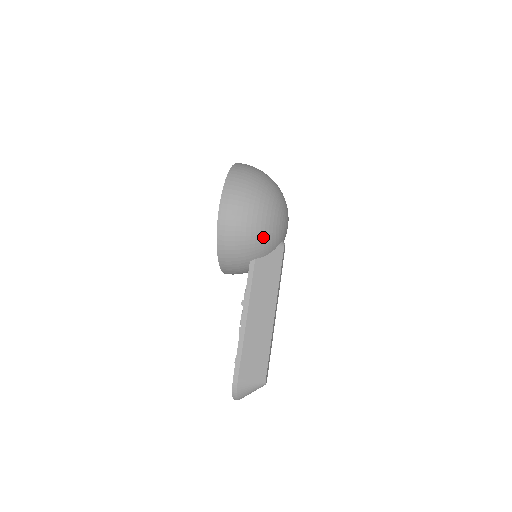
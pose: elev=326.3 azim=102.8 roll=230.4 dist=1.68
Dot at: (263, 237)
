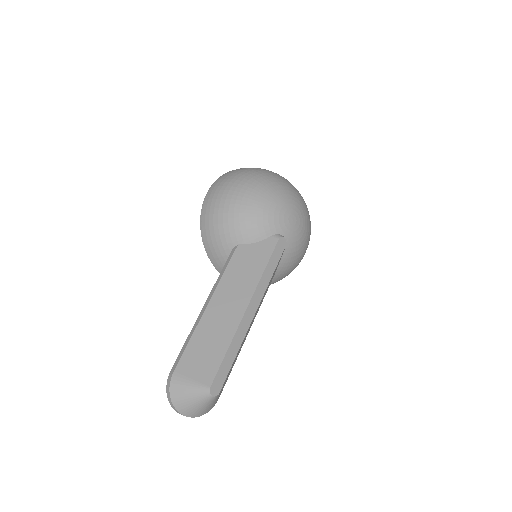
Dot at: (244, 216)
